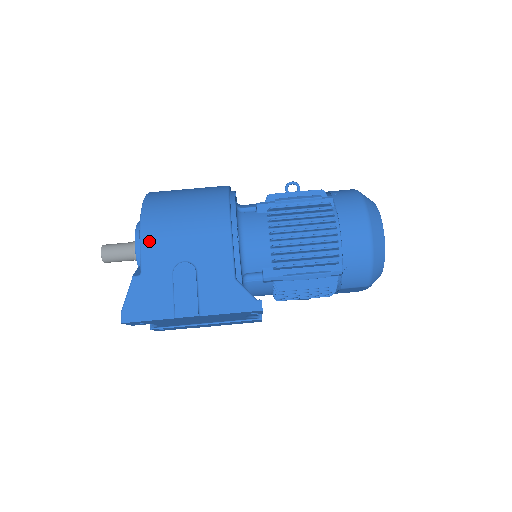
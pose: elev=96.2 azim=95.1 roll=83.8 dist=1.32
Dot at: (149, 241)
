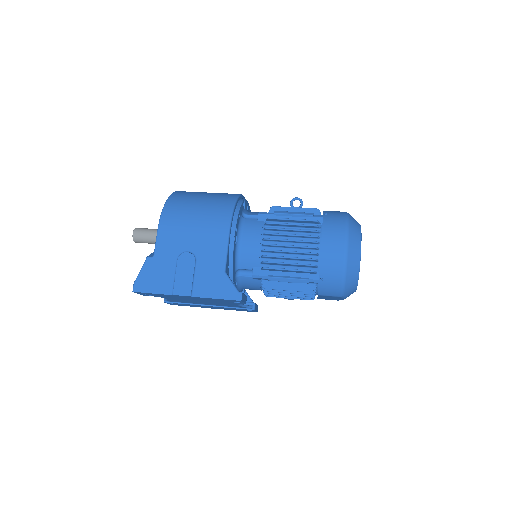
Dot at: (164, 231)
